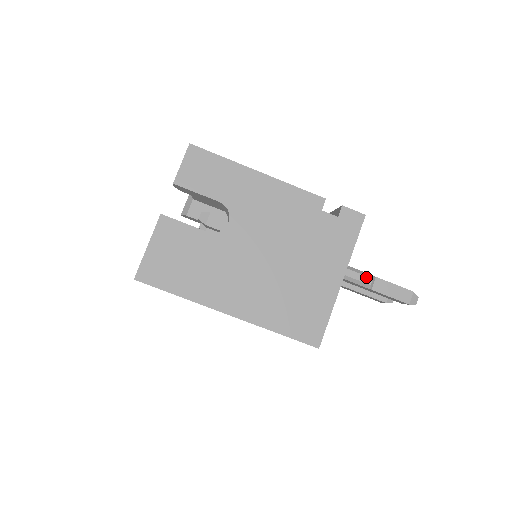
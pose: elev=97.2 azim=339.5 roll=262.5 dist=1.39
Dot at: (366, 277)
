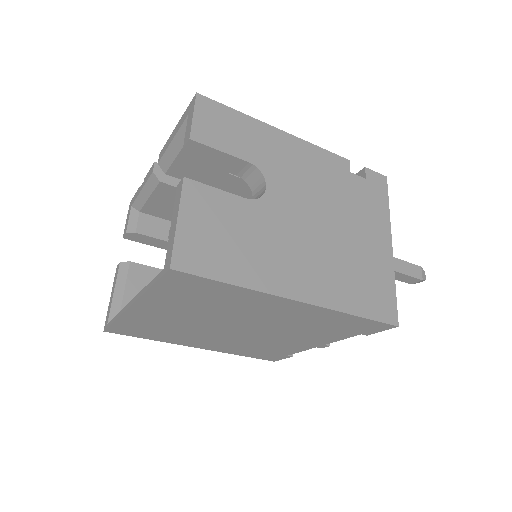
Dot at: occluded
